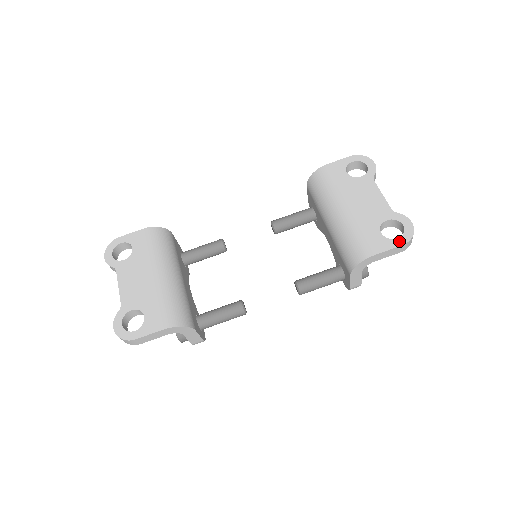
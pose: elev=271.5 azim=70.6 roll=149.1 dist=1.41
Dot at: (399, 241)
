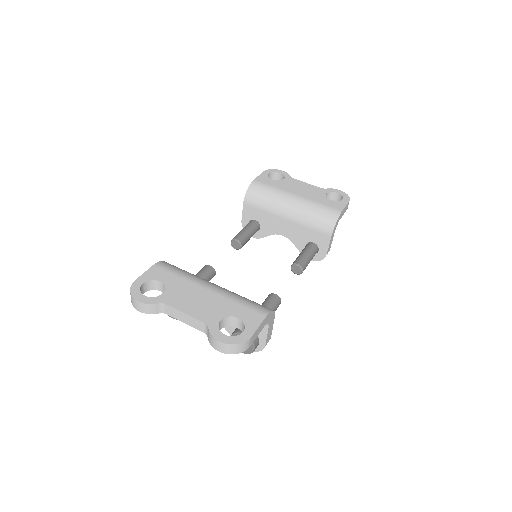
Dot at: (345, 200)
